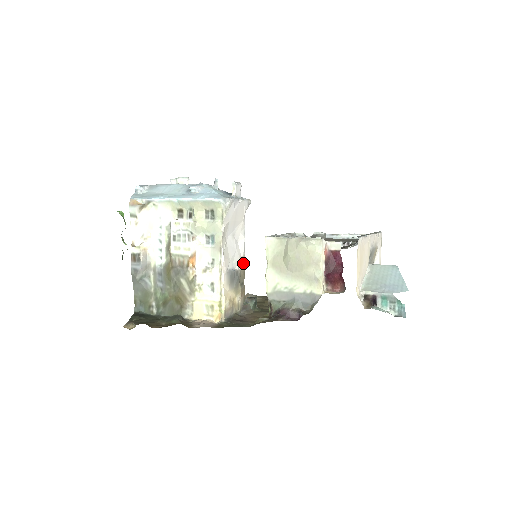
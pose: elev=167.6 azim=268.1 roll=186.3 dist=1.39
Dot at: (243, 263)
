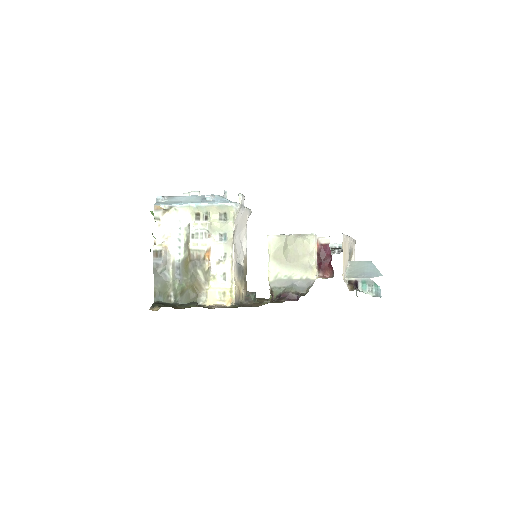
Dot at: (246, 261)
